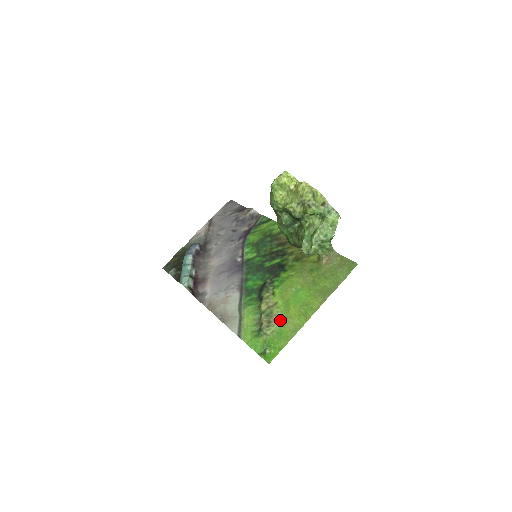
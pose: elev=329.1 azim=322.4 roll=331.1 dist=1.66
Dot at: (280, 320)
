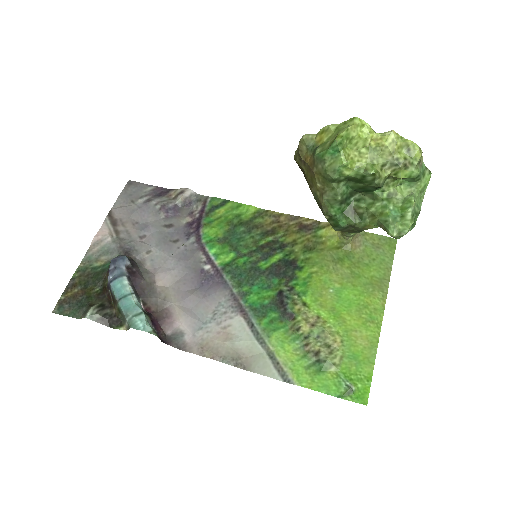
Dot at: (342, 338)
